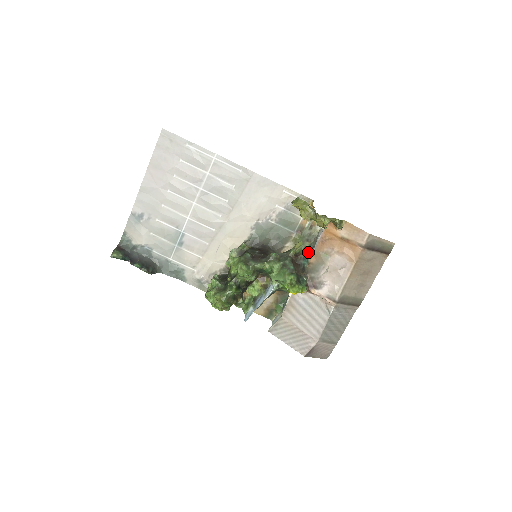
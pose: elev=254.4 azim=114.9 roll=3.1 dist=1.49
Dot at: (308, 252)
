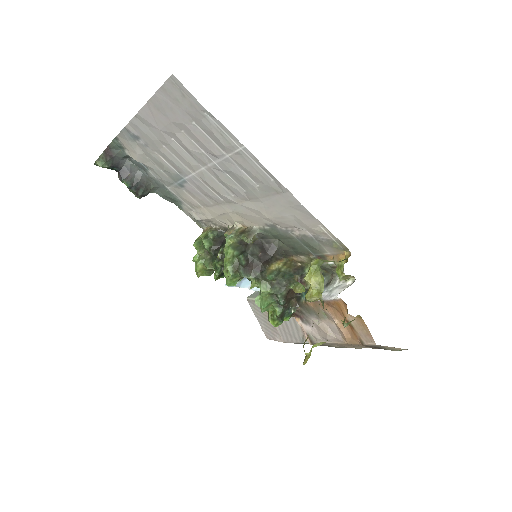
Dot at: occluded
